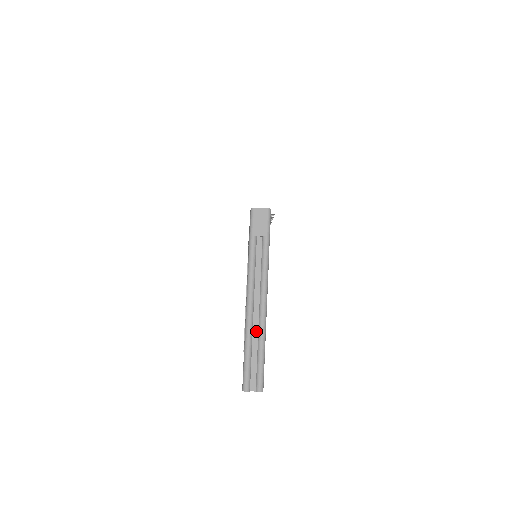
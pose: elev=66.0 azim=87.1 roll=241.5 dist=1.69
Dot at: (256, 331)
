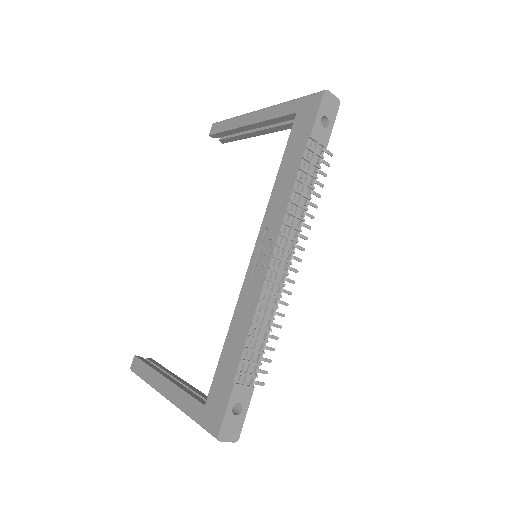
Dot at: occluded
